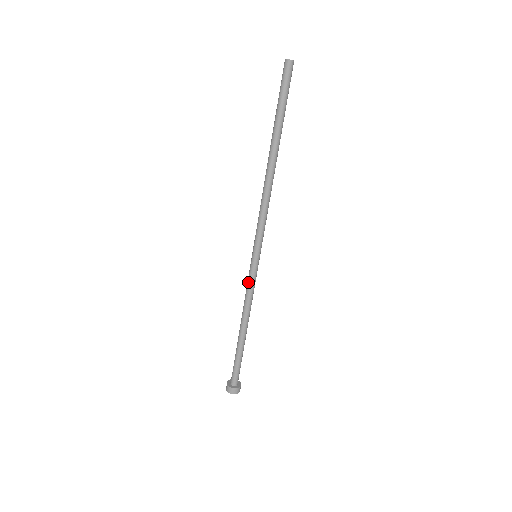
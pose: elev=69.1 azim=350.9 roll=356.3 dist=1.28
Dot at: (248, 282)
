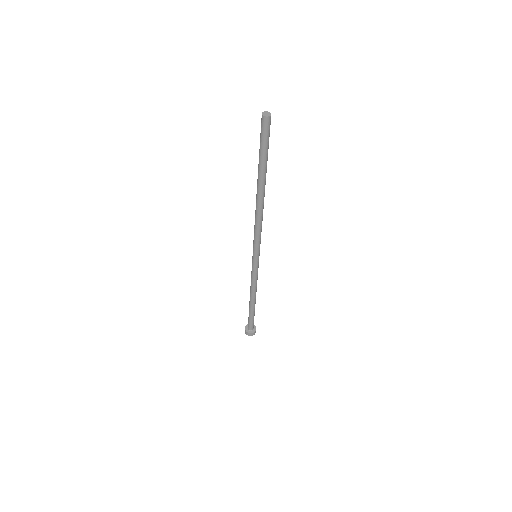
Dot at: (251, 271)
